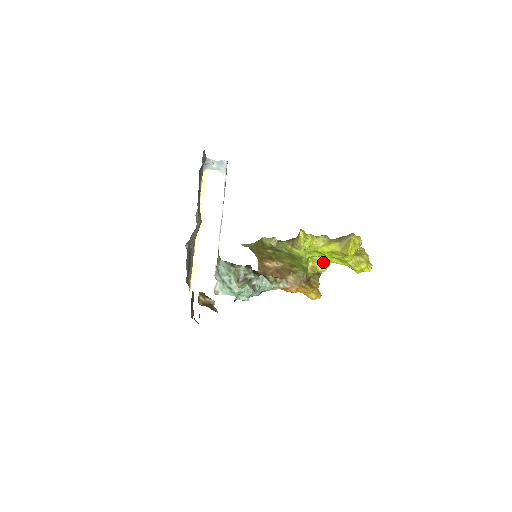
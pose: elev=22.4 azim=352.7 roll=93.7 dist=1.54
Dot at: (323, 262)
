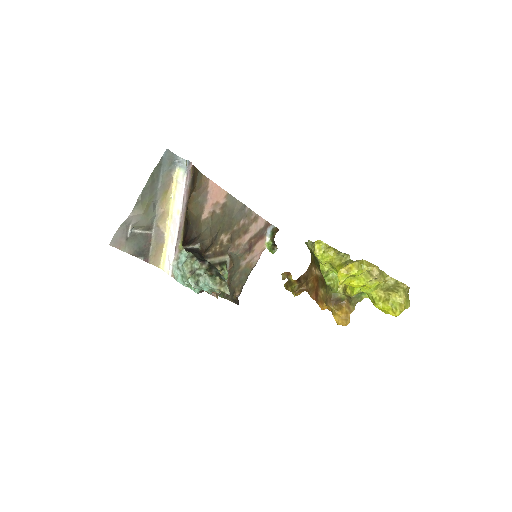
Dot at: occluded
